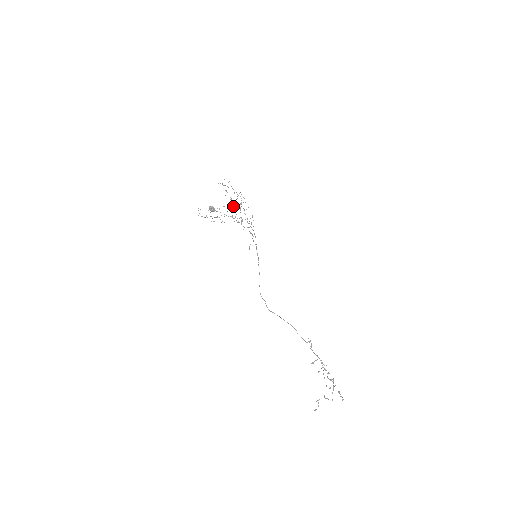
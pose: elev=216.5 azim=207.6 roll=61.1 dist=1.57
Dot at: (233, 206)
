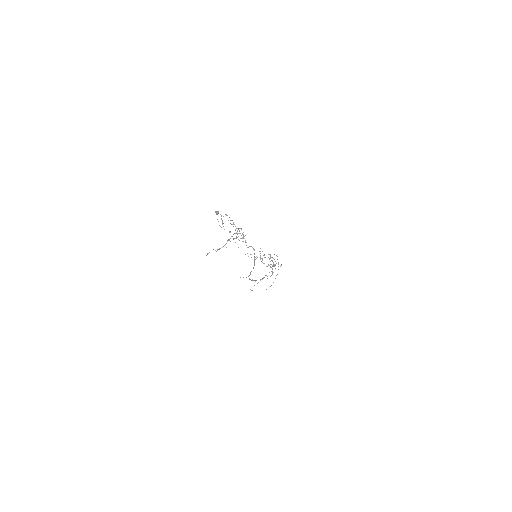
Dot at: occluded
